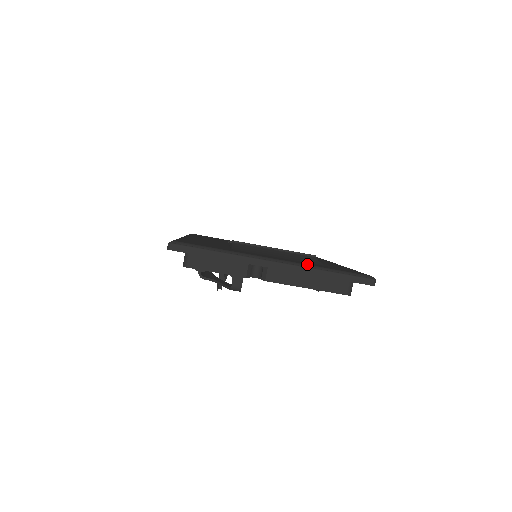
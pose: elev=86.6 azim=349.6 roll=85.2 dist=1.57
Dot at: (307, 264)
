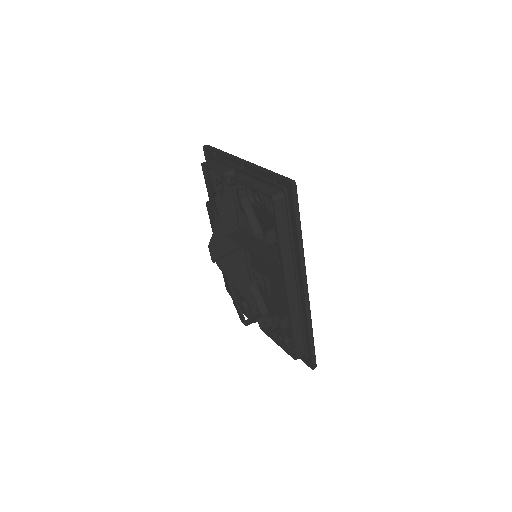
Dot at: occluded
